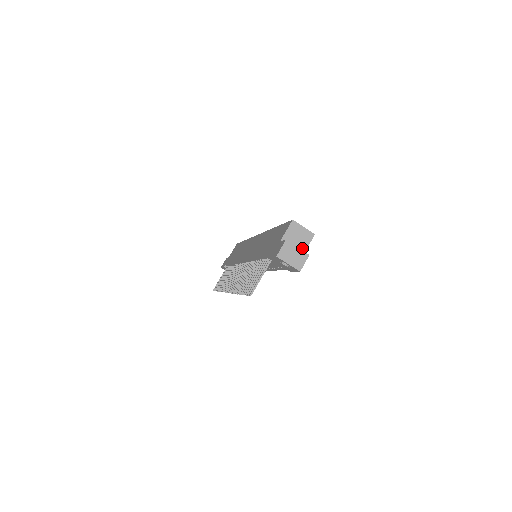
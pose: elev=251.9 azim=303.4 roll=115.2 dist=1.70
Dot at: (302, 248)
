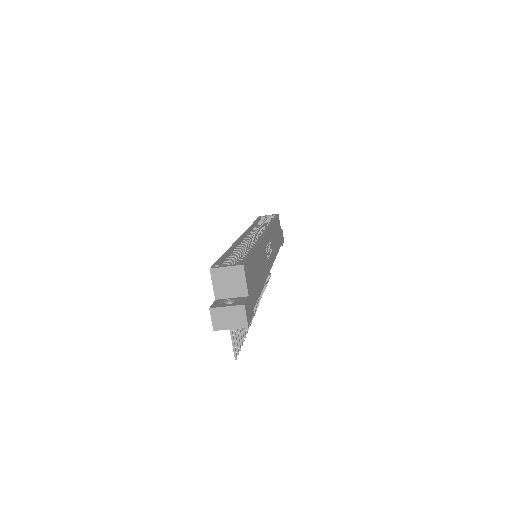
Dot at: (242, 289)
